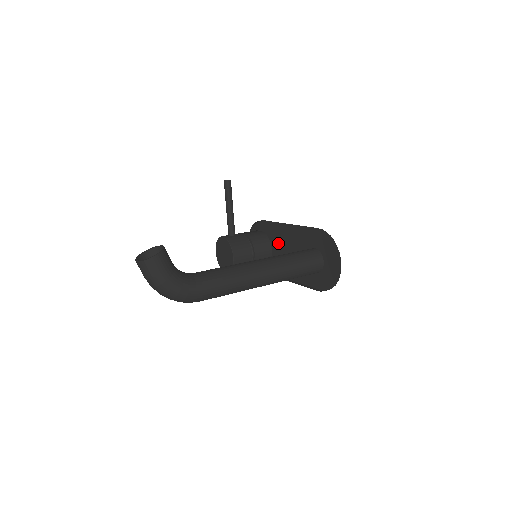
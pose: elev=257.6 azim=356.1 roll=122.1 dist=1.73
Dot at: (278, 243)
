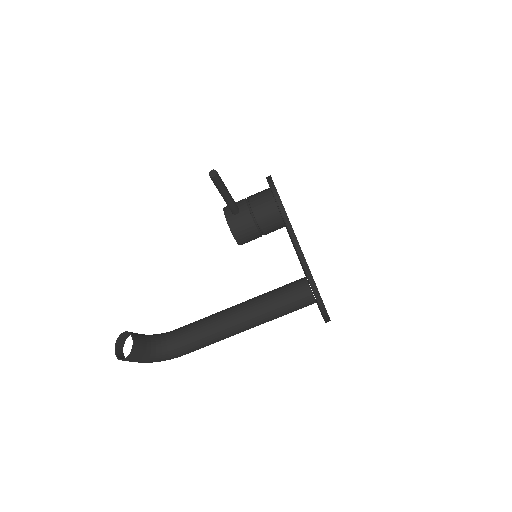
Dot at: occluded
